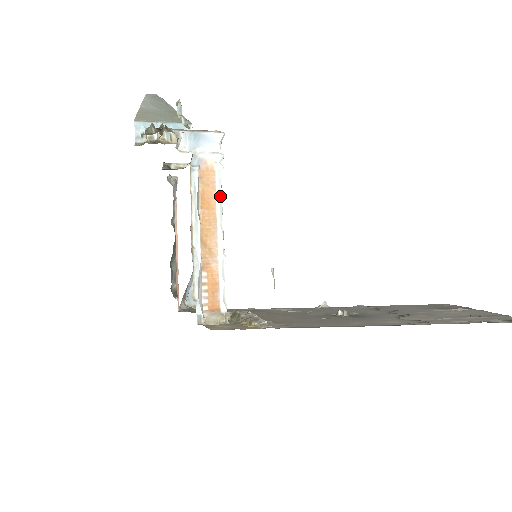
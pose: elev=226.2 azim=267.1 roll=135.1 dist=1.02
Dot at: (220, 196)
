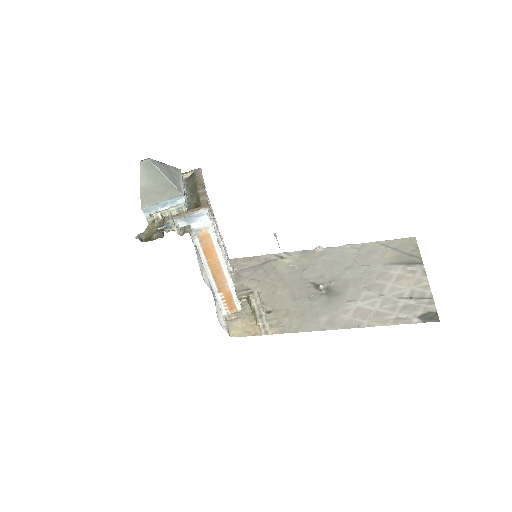
Dot at: (218, 247)
